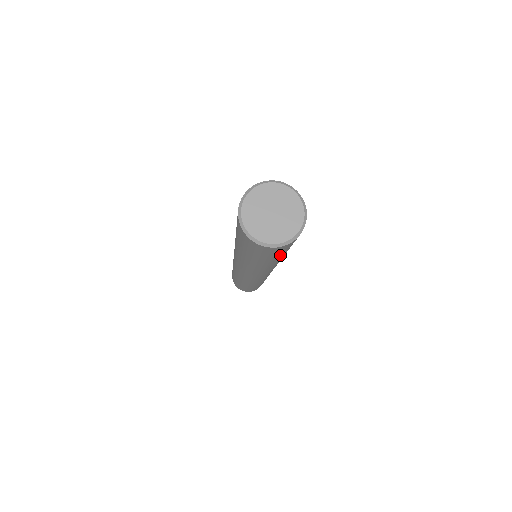
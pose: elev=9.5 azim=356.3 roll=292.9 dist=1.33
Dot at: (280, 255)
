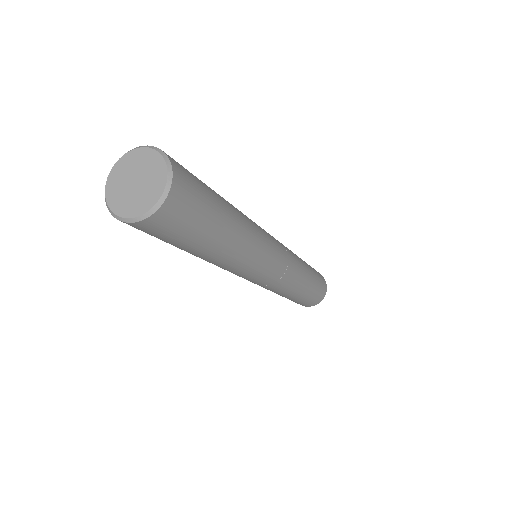
Dot at: (192, 239)
